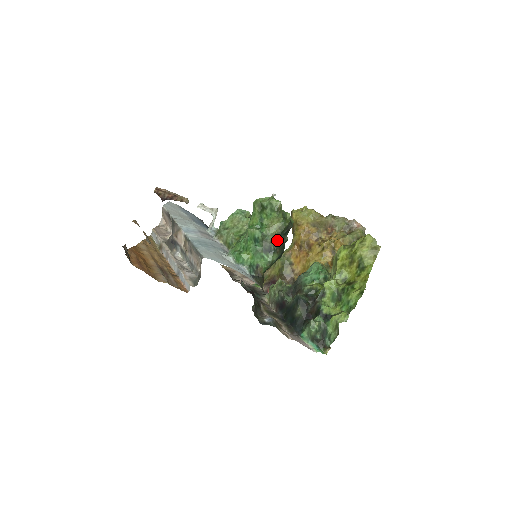
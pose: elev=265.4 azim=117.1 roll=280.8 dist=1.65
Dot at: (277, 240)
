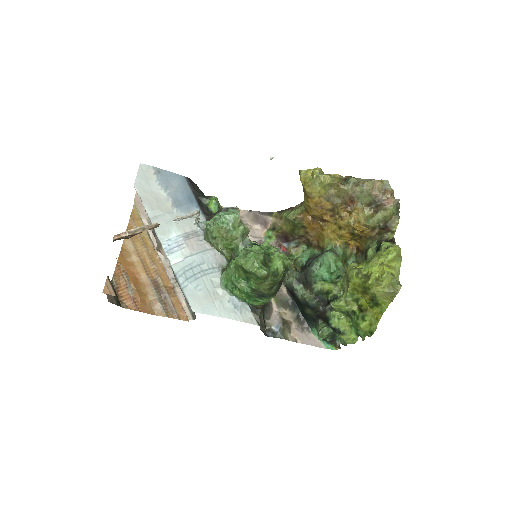
Dot at: (271, 290)
